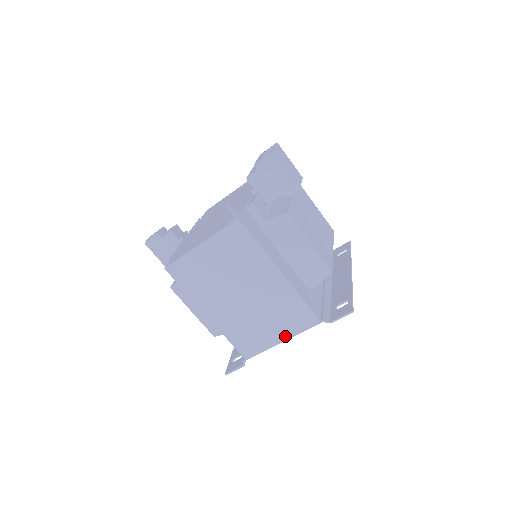
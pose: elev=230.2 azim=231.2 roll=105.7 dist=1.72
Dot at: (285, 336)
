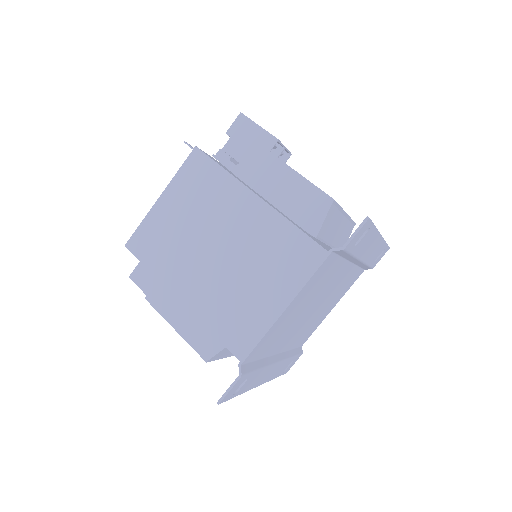
Dot at: (286, 297)
